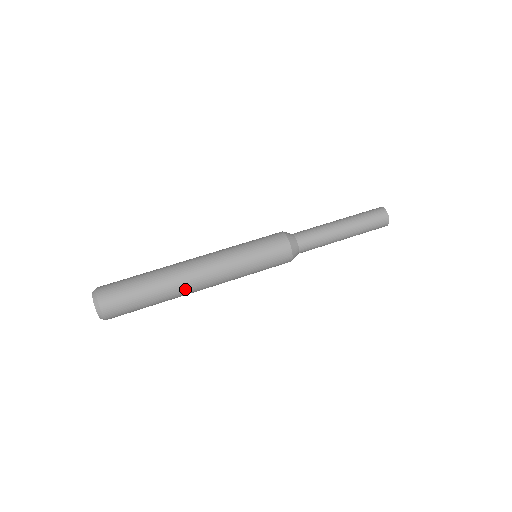
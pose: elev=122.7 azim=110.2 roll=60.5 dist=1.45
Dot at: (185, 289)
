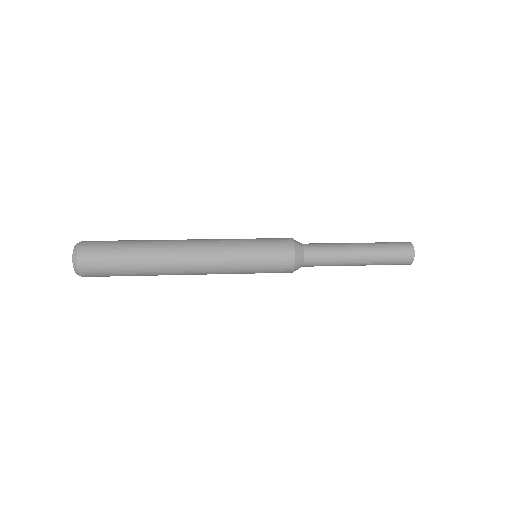
Dot at: (169, 249)
